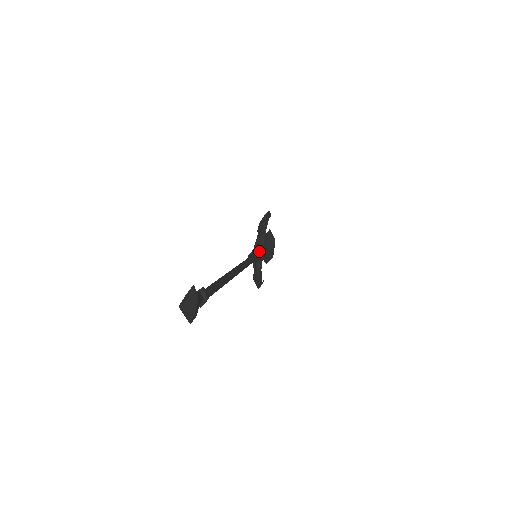
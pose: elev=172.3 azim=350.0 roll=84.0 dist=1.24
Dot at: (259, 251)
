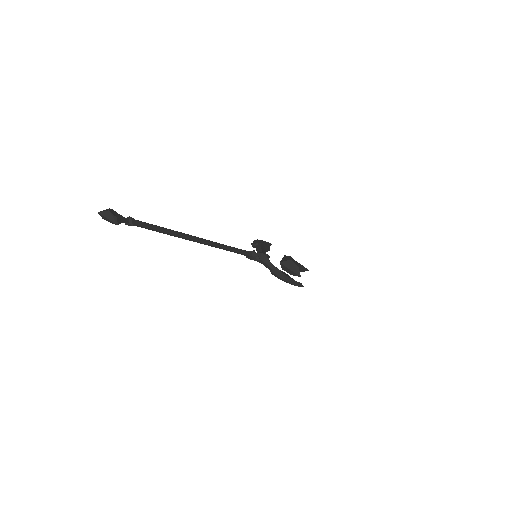
Dot at: occluded
